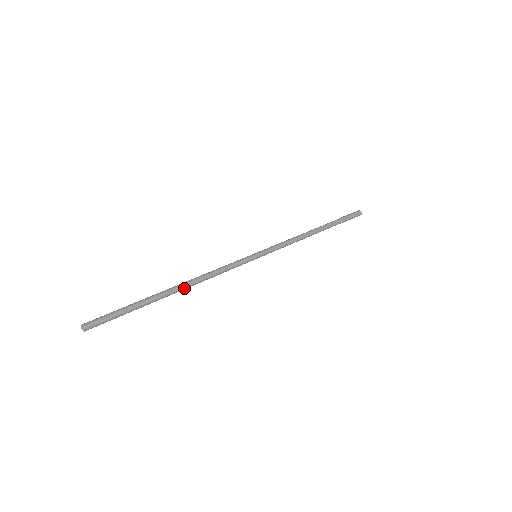
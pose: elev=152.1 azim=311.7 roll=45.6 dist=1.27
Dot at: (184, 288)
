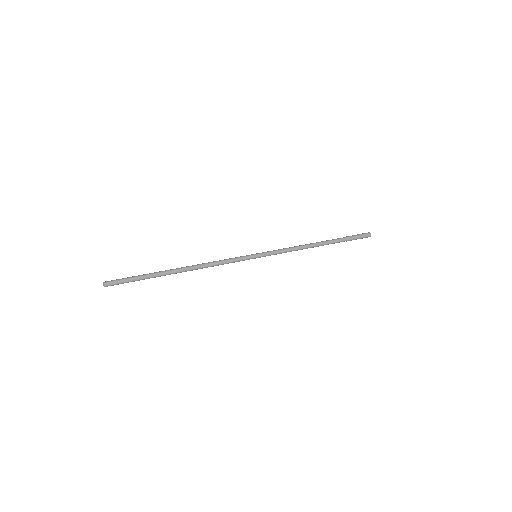
Dot at: (187, 269)
